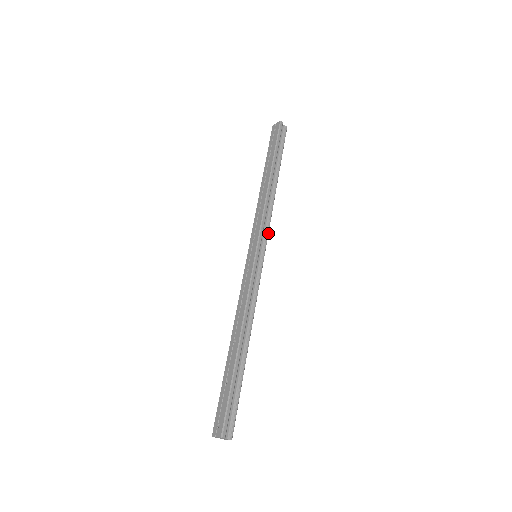
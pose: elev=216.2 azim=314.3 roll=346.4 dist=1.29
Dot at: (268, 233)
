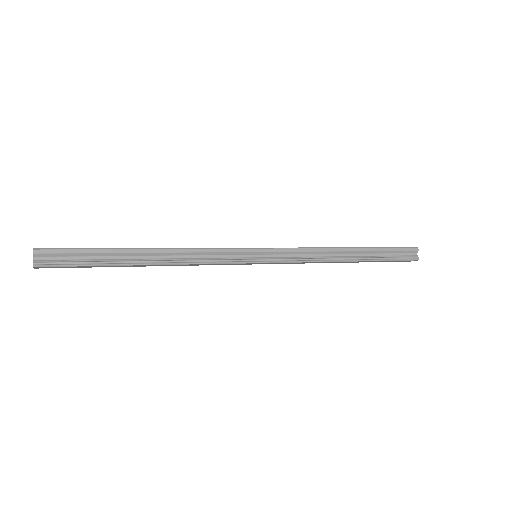
Dot at: (289, 262)
